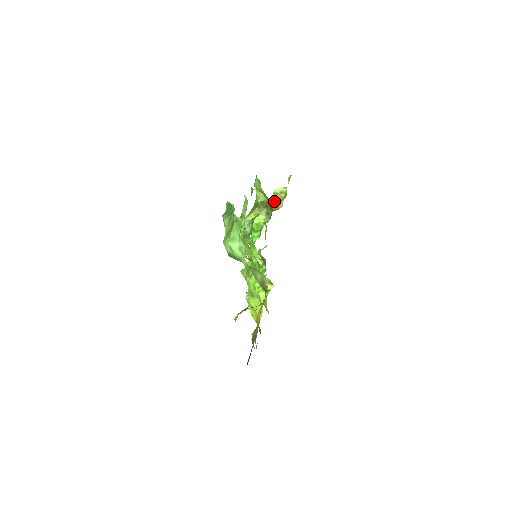
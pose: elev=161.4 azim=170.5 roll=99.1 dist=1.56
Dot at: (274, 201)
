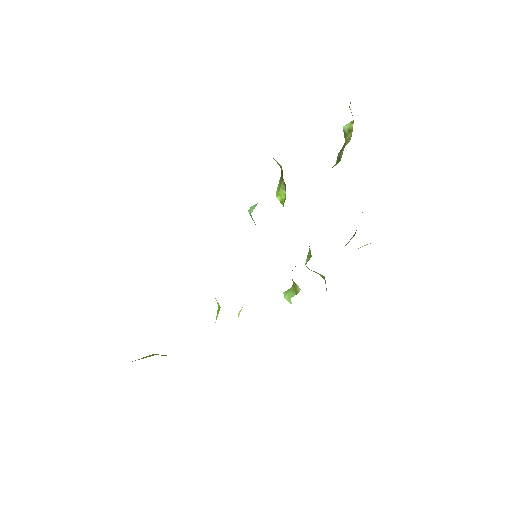
Dot at: (342, 147)
